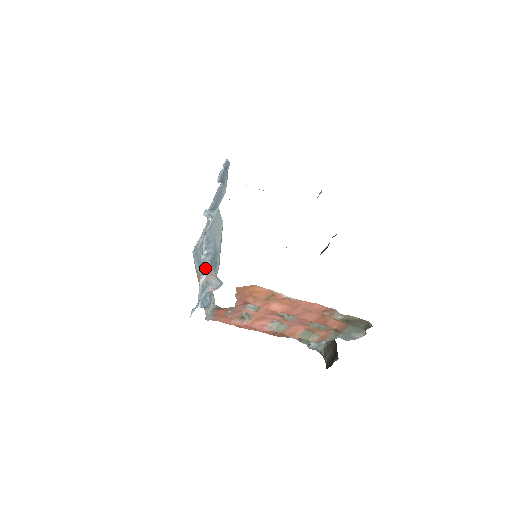
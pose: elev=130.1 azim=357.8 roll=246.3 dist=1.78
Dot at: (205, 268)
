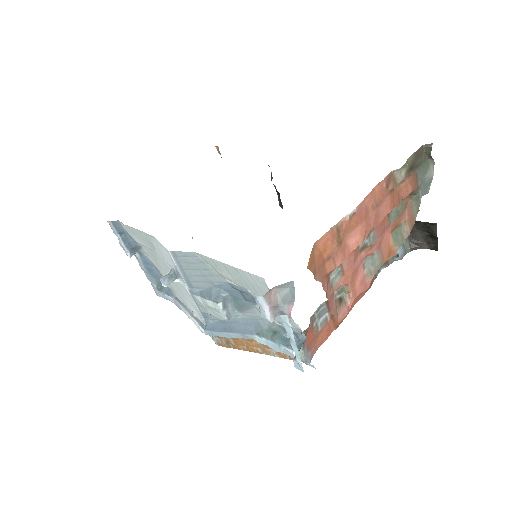
Dot at: (240, 322)
